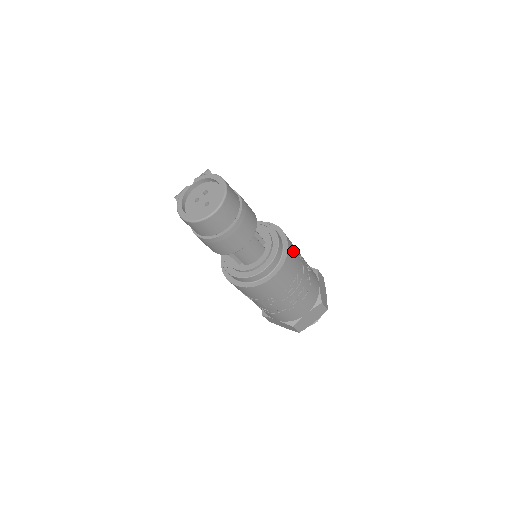
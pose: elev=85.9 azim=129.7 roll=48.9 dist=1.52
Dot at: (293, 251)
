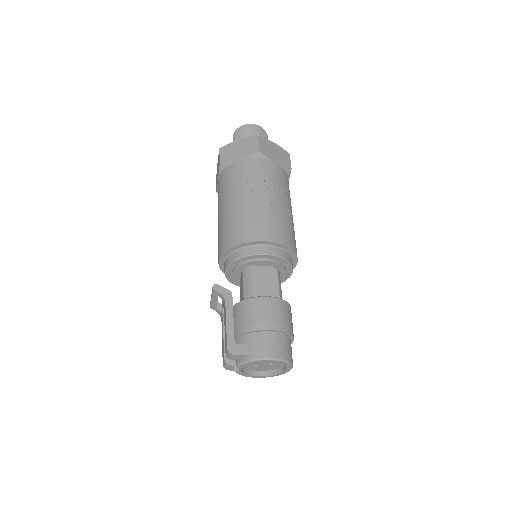
Dot at: (283, 232)
